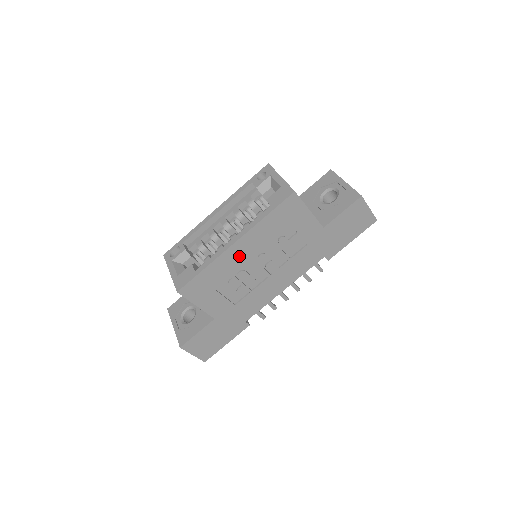
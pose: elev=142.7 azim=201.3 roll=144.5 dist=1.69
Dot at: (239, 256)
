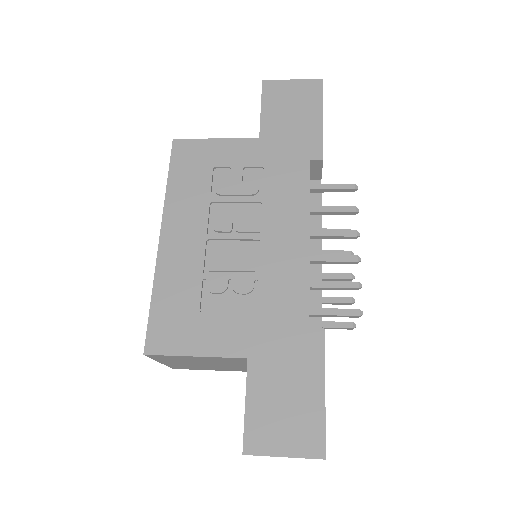
Dot at: (184, 247)
